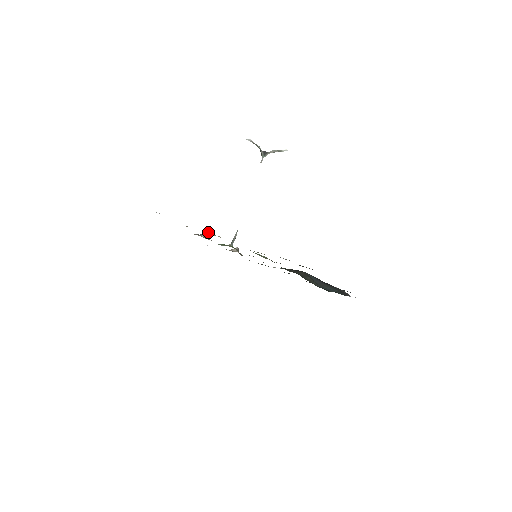
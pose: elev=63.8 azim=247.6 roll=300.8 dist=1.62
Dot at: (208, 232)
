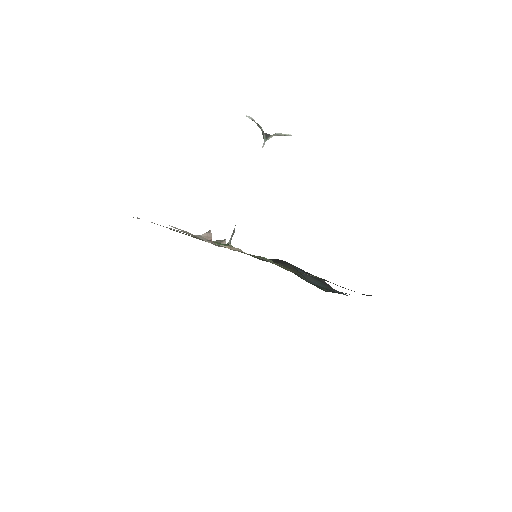
Dot at: (211, 233)
